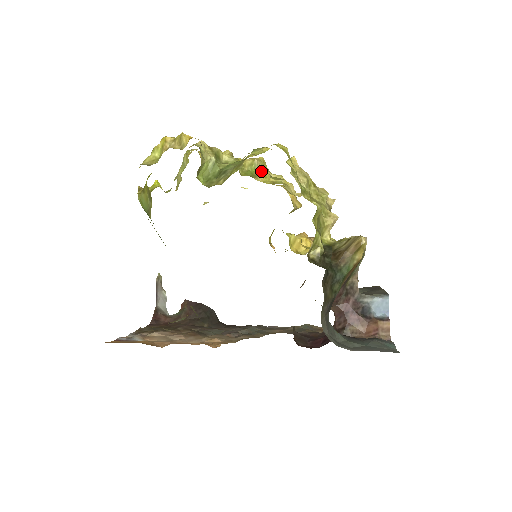
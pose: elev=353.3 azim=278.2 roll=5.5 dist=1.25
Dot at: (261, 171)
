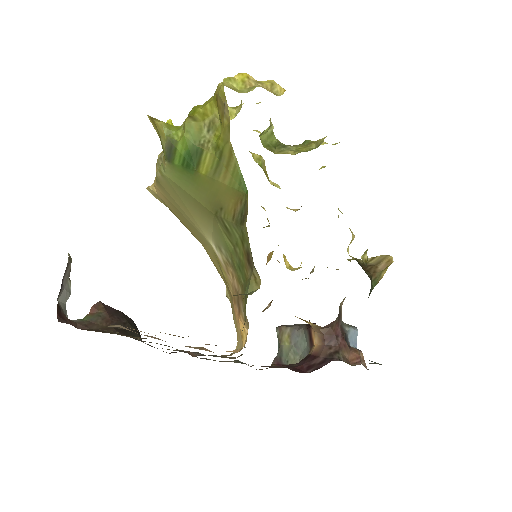
Dot at: (265, 170)
